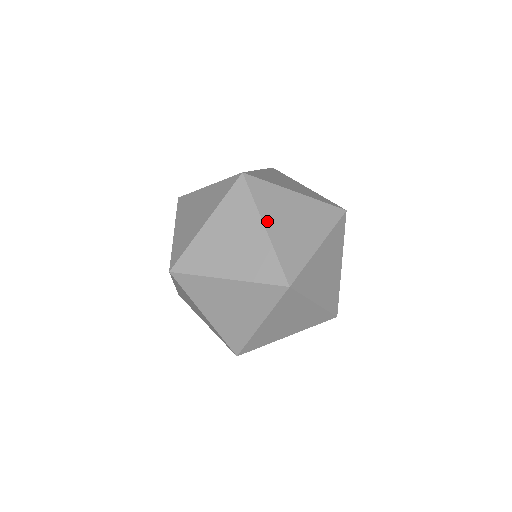
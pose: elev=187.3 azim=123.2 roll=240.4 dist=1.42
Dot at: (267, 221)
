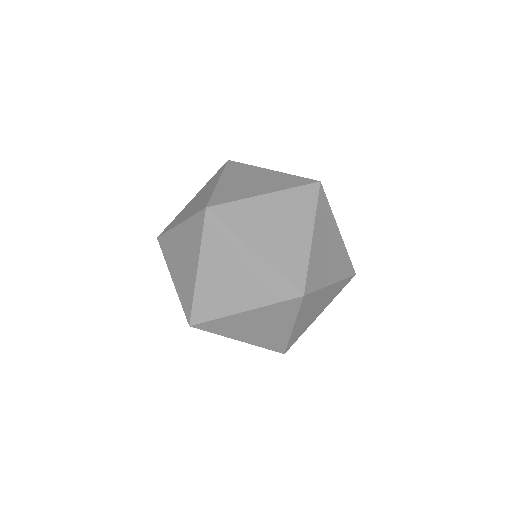
Dot at: occluded
